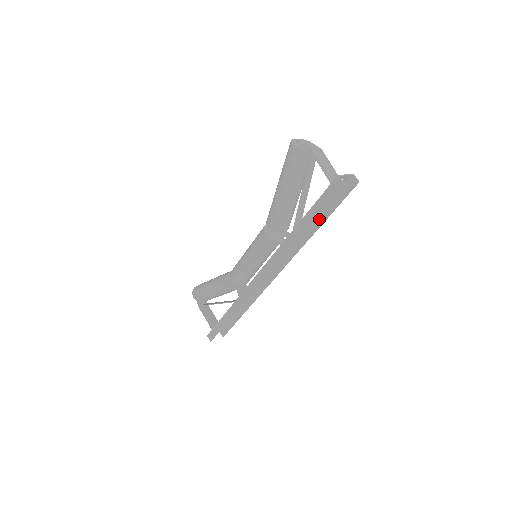
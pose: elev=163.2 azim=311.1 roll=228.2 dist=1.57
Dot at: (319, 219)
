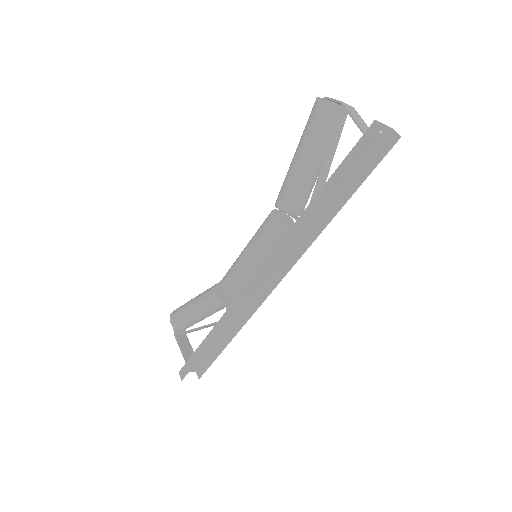
Dot at: (343, 195)
